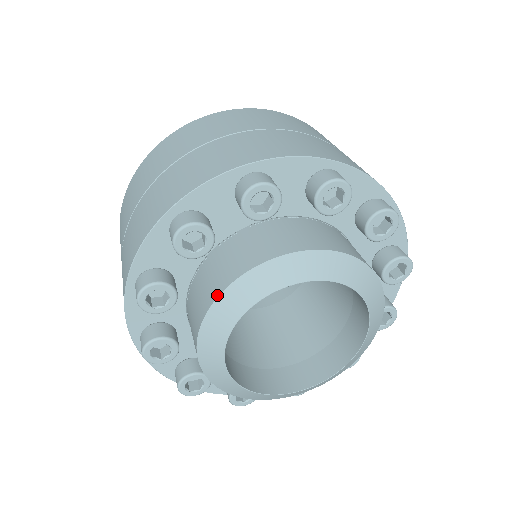
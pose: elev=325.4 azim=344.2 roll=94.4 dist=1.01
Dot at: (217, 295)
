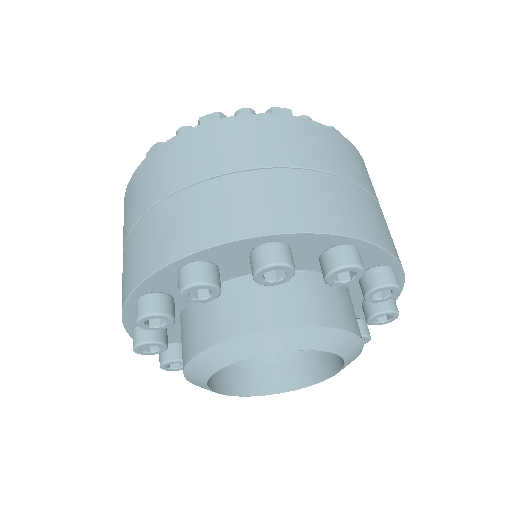
Dot at: (185, 363)
